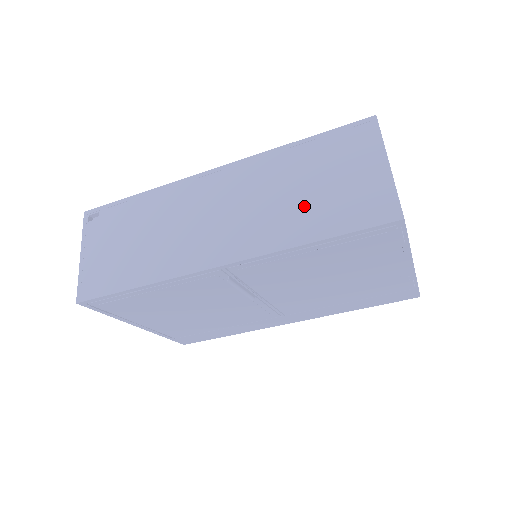
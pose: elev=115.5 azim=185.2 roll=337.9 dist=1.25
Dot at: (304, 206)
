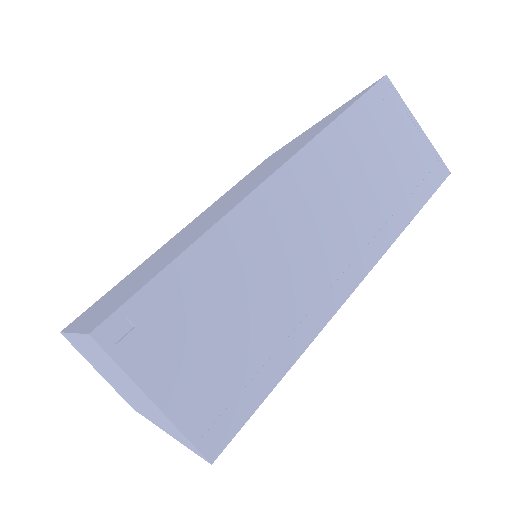
Dot at: (386, 188)
